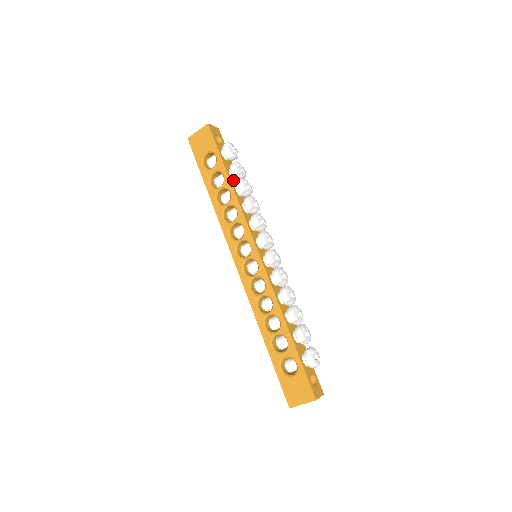
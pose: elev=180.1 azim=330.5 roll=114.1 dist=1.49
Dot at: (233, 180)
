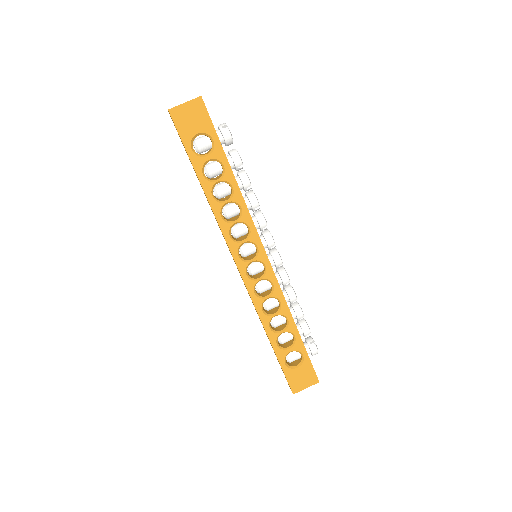
Dot at: occluded
